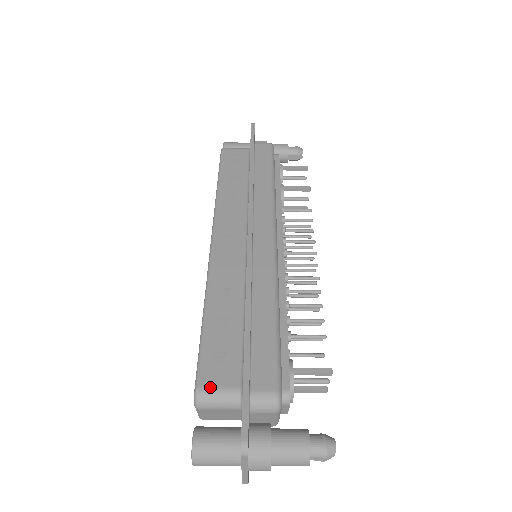
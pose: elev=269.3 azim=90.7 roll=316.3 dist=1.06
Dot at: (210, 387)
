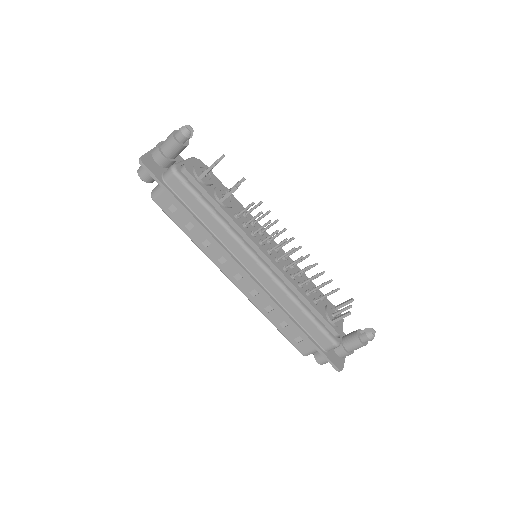
Dot at: (307, 352)
